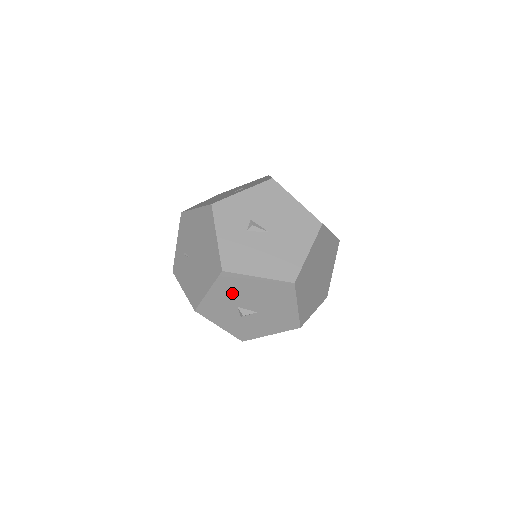
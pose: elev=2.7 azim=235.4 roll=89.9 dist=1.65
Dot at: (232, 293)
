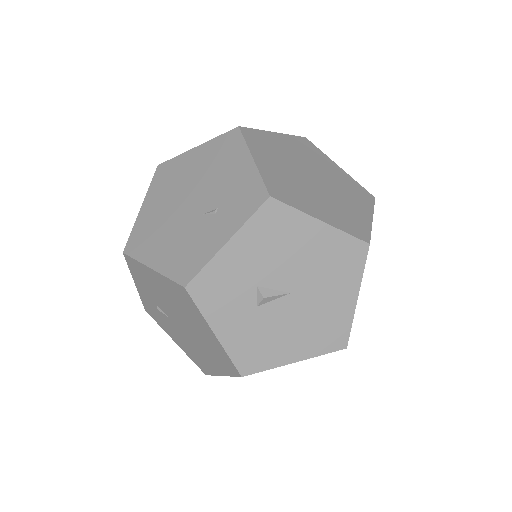
Dot at: occluded
